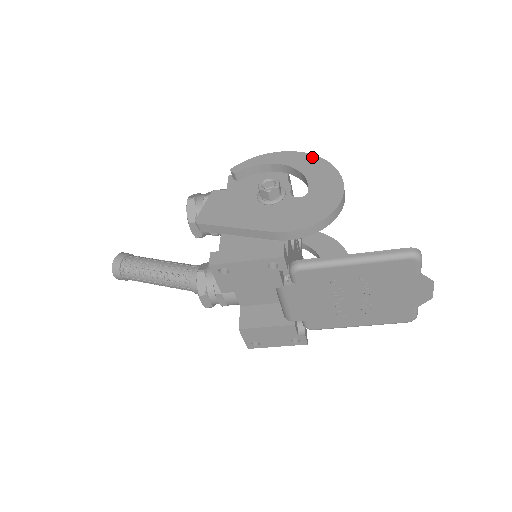
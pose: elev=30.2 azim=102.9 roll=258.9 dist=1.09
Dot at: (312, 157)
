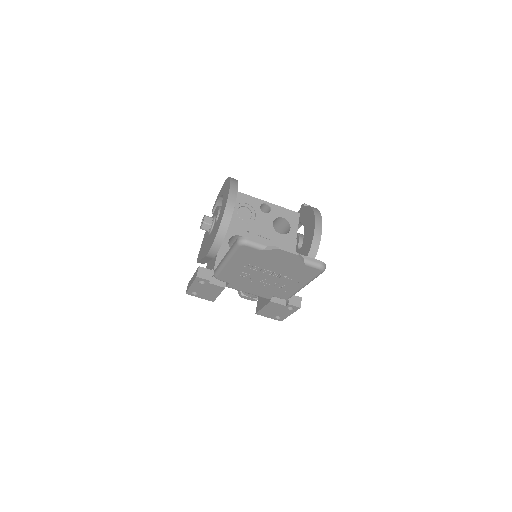
Dot at: (228, 180)
